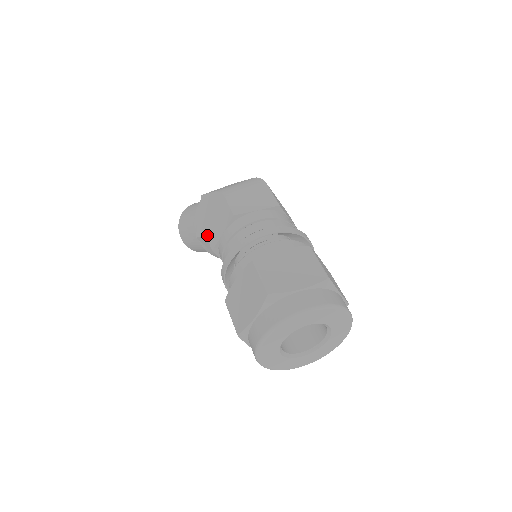
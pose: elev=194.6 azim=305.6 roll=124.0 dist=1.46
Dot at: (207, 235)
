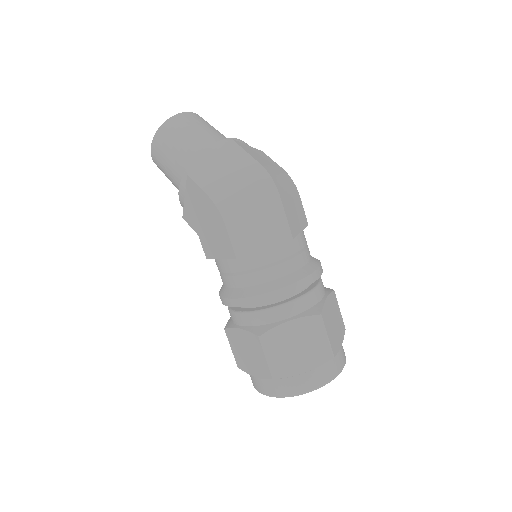
Dot at: (199, 235)
